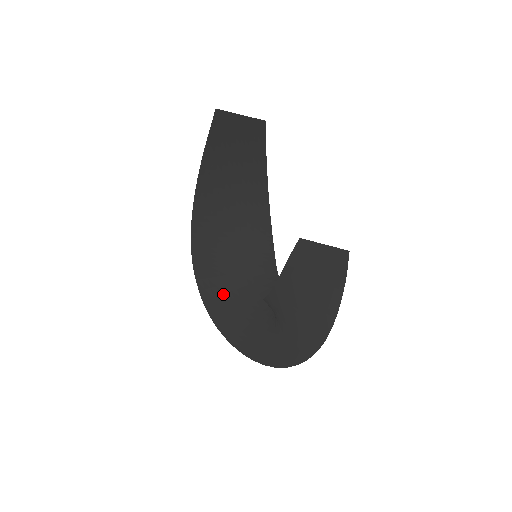
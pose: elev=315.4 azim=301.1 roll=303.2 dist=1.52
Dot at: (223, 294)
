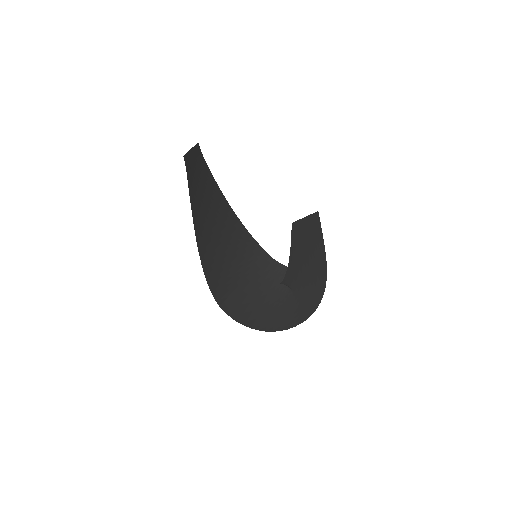
Dot at: (243, 301)
